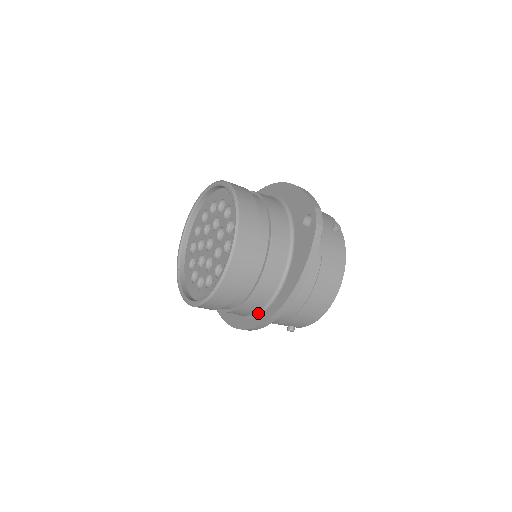
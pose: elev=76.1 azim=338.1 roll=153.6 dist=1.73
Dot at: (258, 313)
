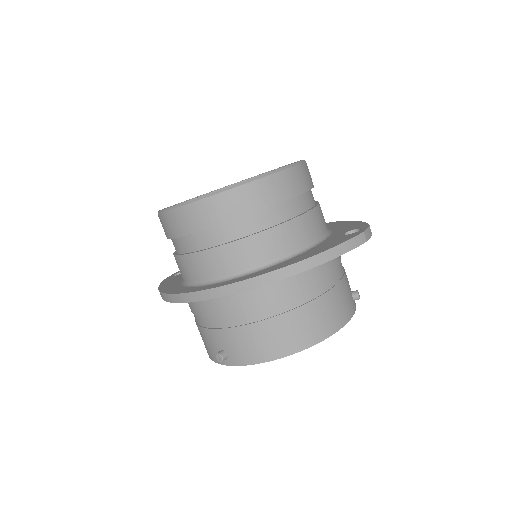
Dot at: (220, 280)
